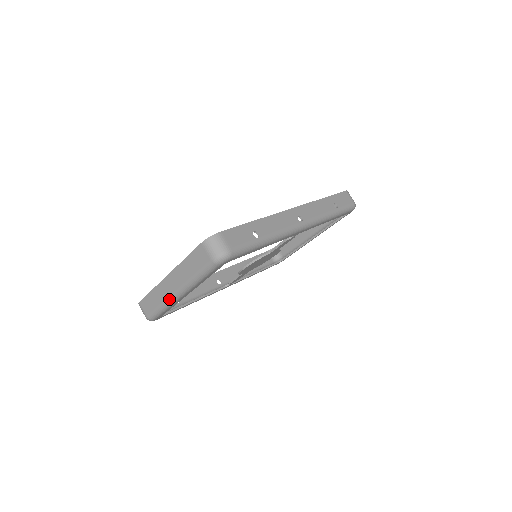
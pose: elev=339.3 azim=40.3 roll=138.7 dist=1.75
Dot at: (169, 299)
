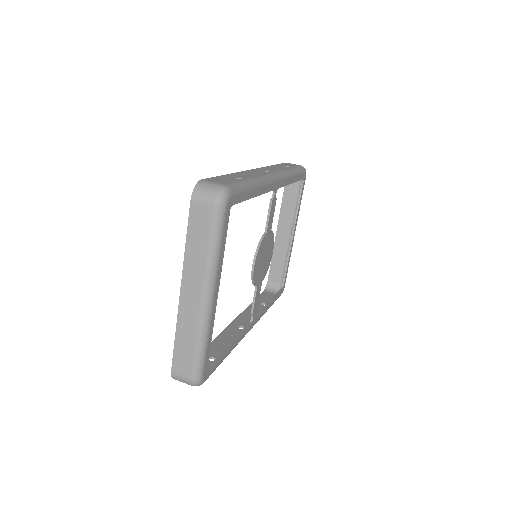
Dot at: (201, 318)
